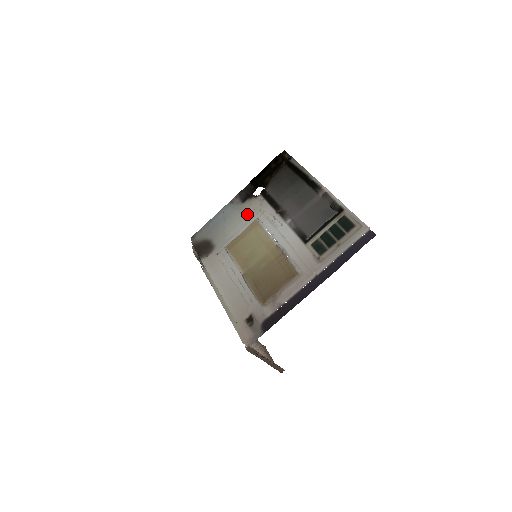
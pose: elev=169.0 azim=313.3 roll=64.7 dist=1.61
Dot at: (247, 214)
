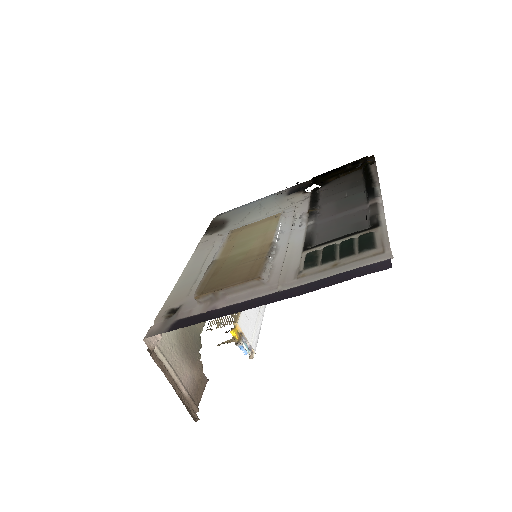
Dot at: (280, 206)
